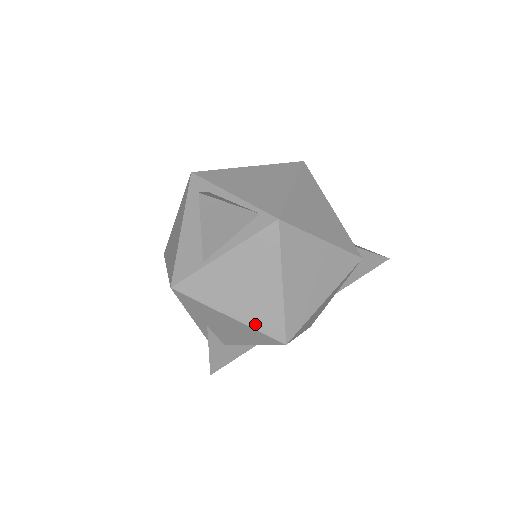
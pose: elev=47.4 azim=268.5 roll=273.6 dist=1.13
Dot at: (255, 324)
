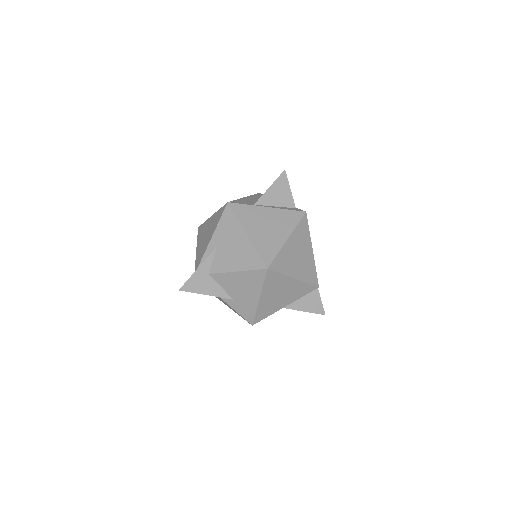
Dot at: (258, 247)
